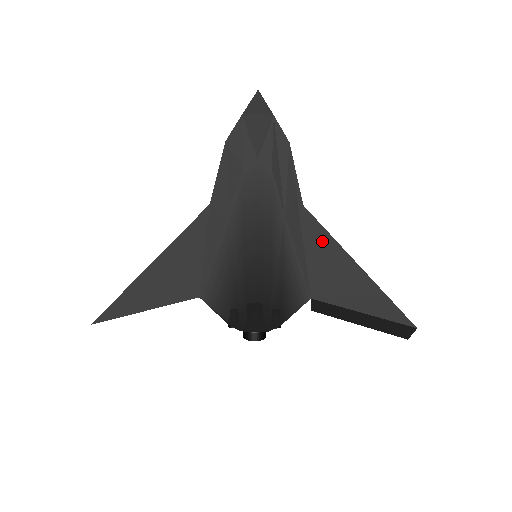
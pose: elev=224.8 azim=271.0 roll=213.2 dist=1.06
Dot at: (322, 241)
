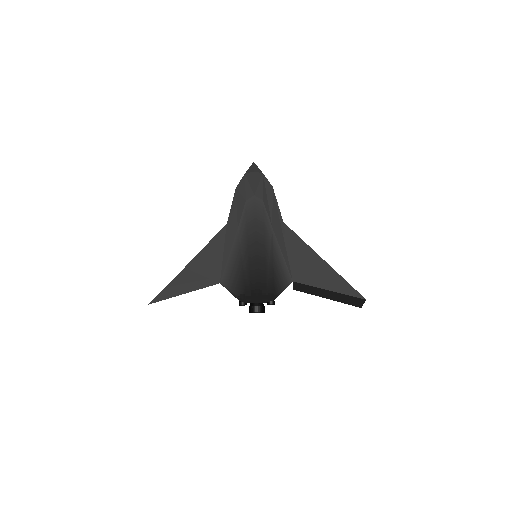
Dot at: (297, 243)
